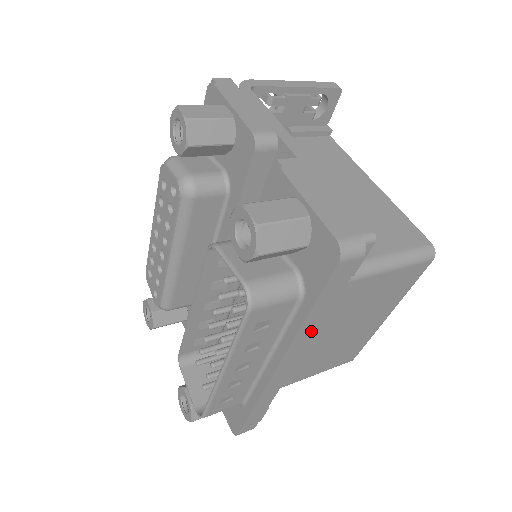
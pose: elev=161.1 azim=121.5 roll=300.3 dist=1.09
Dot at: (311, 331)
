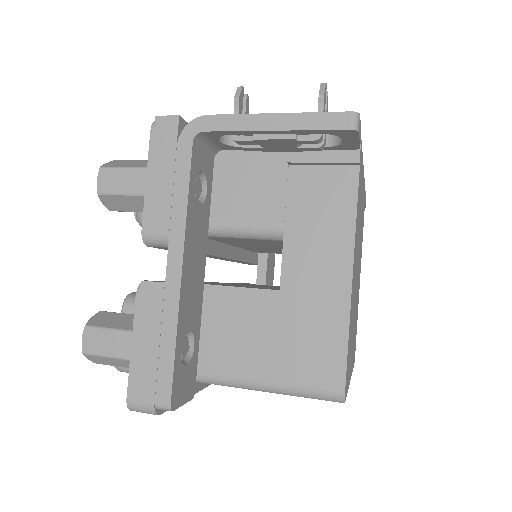
Dot at: occluded
